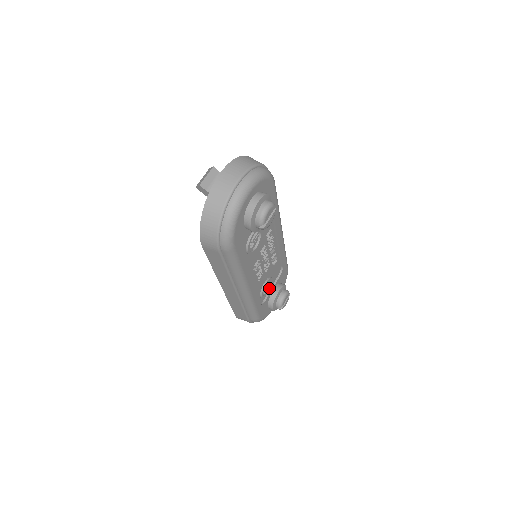
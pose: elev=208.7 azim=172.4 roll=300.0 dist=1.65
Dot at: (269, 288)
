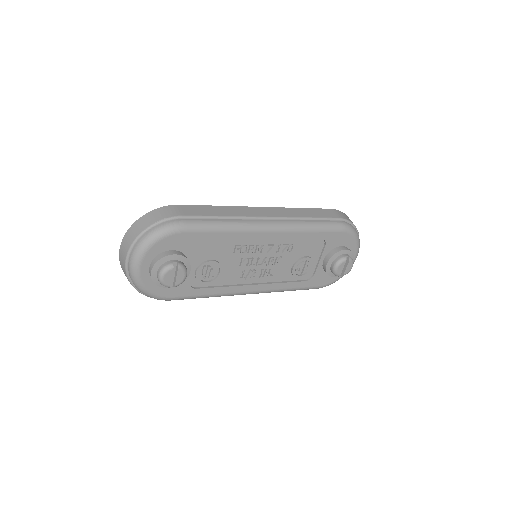
Dot at: (309, 265)
